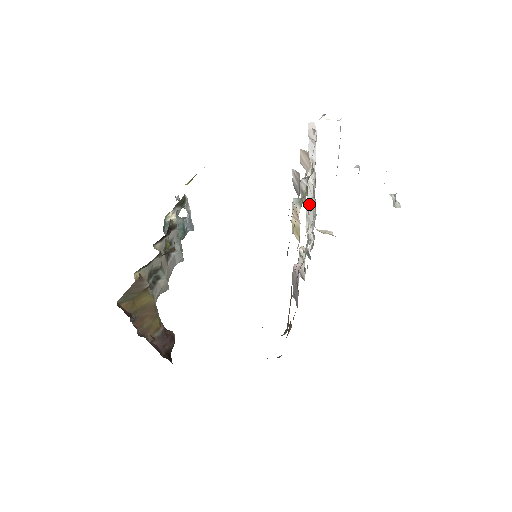
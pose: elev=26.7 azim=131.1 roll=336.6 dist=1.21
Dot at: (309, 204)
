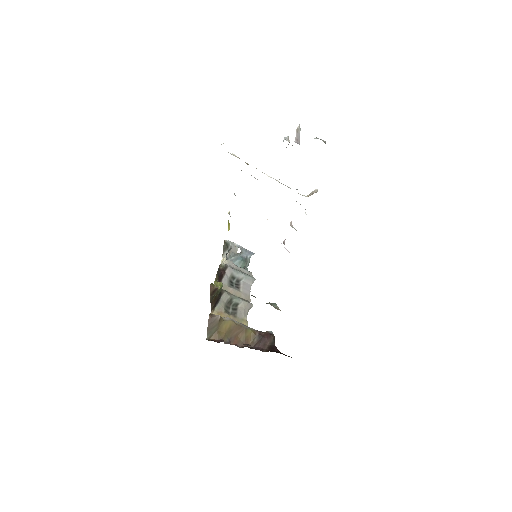
Dot at: occluded
